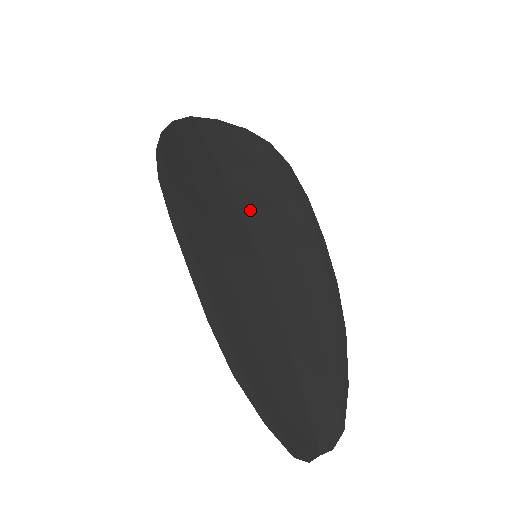
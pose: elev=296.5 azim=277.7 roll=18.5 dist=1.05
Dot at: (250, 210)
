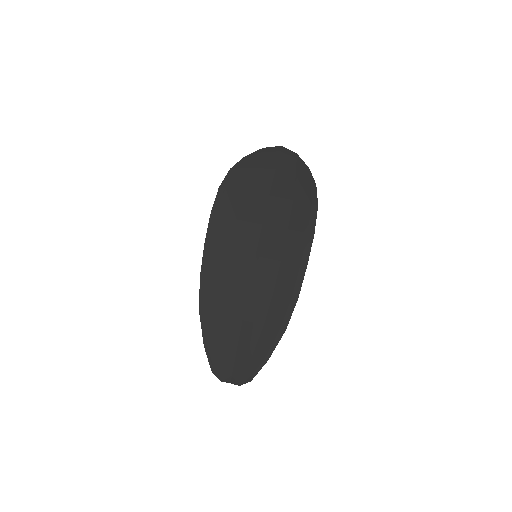
Dot at: (269, 226)
